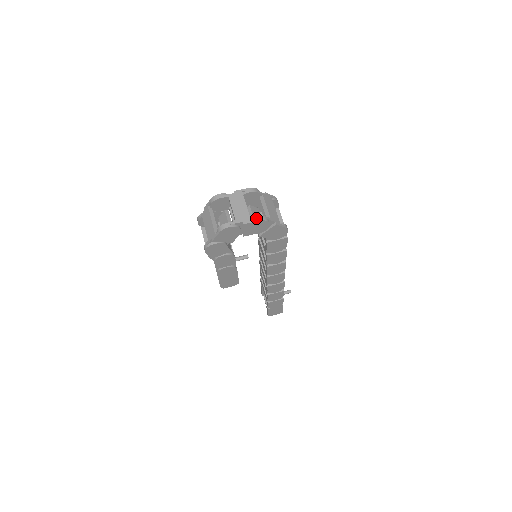
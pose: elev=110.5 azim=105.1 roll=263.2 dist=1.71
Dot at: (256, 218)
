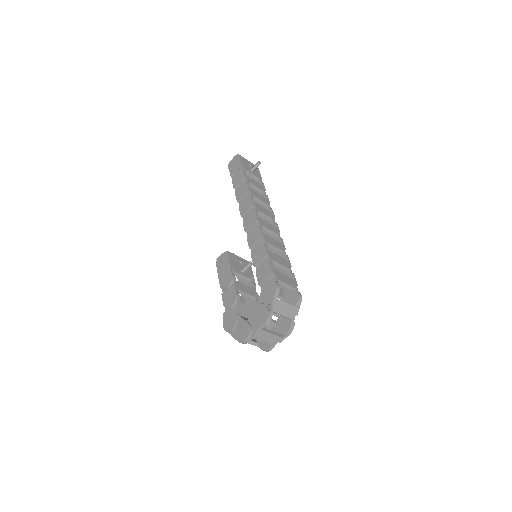
Dot at: (286, 335)
